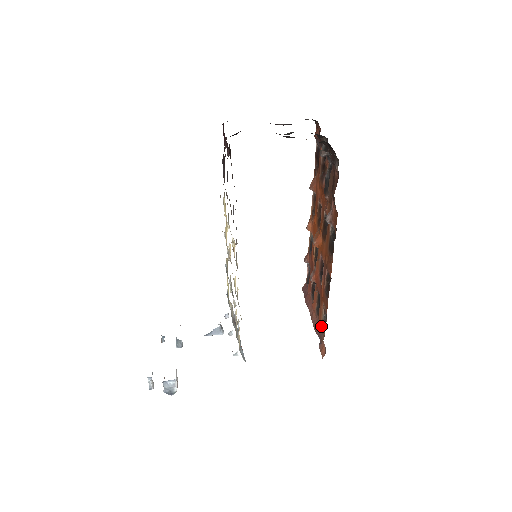
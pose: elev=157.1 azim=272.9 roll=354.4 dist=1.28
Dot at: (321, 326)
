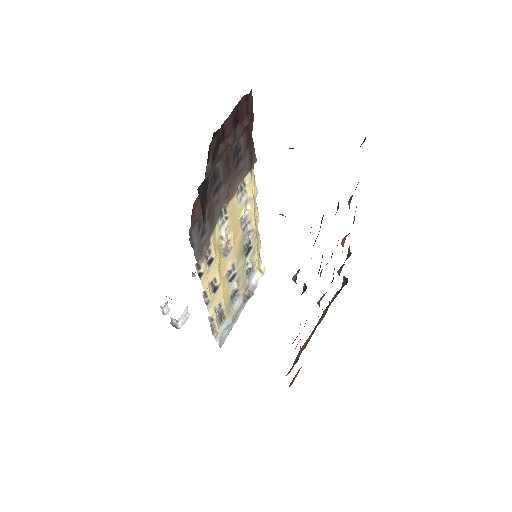
Dot at: (298, 358)
